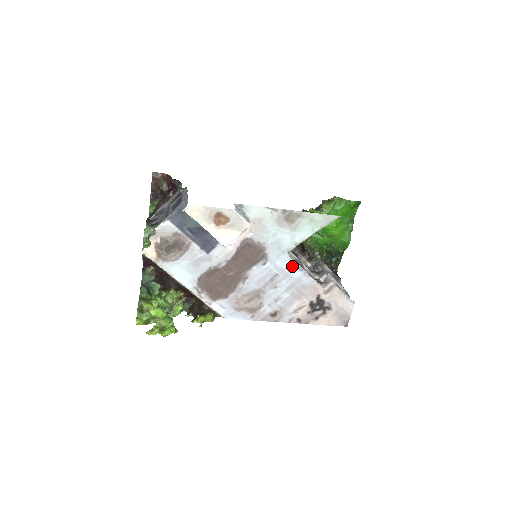
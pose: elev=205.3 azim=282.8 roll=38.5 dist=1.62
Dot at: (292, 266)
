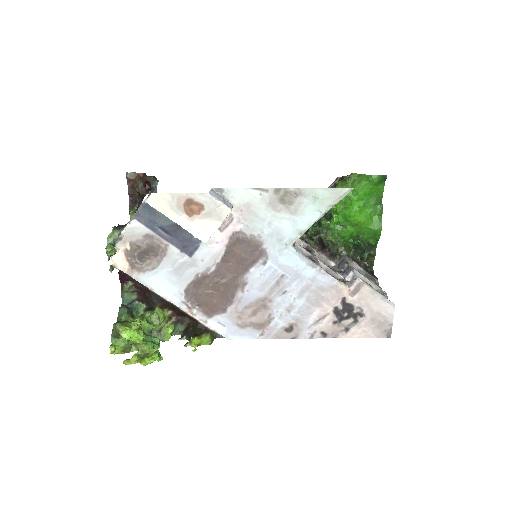
Dot at: (301, 262)
